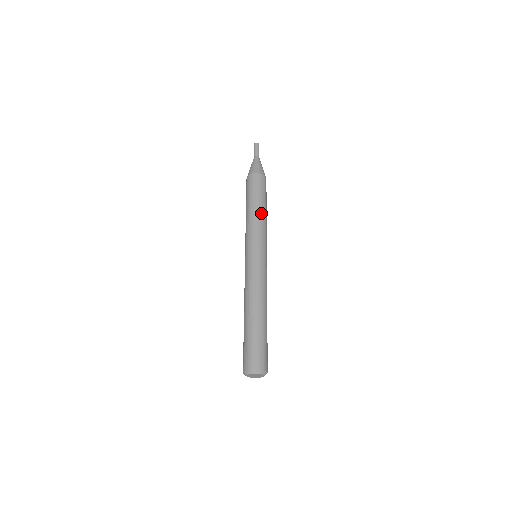
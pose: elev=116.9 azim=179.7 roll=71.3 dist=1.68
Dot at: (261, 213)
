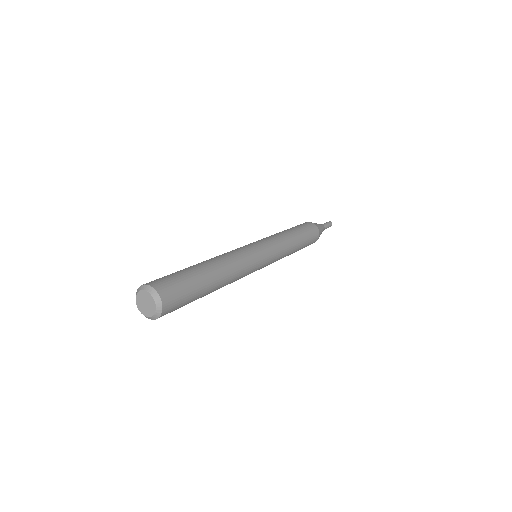
Dot at: occluded
